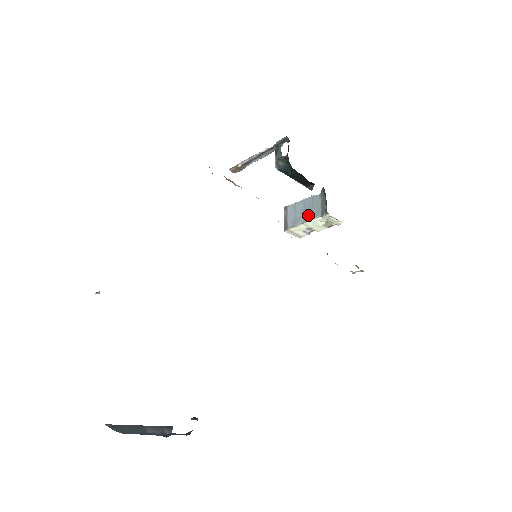
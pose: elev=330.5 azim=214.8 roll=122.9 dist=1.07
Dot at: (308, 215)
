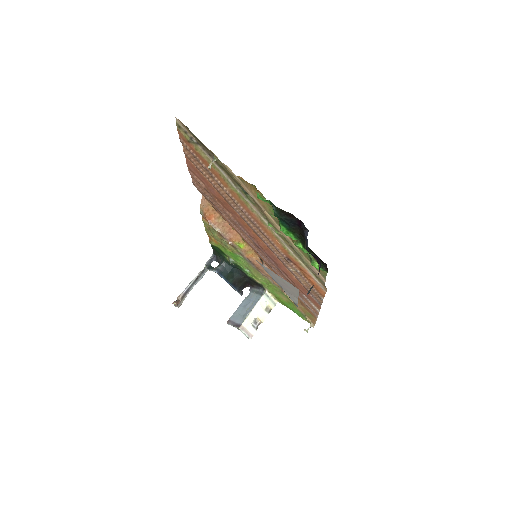
Dot at: (251, 305)
